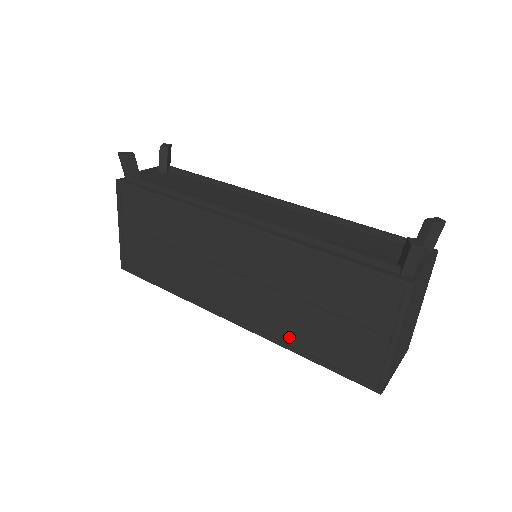
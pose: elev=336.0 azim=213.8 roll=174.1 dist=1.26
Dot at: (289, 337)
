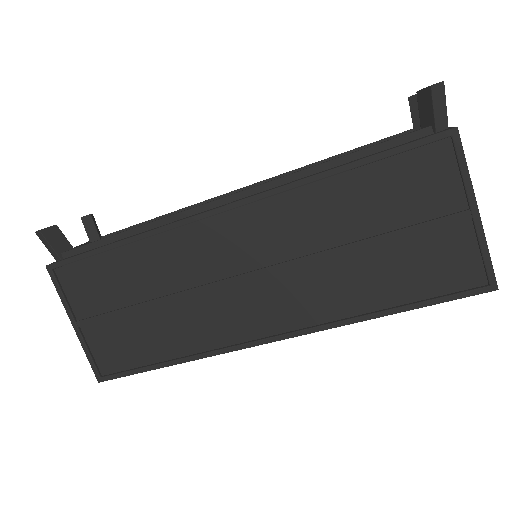
Dot at: (353, 305)
